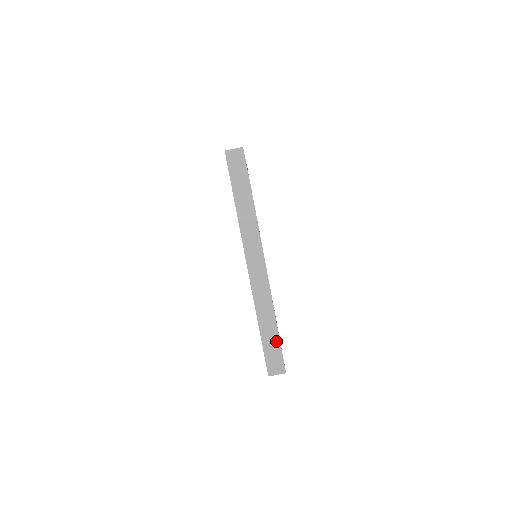
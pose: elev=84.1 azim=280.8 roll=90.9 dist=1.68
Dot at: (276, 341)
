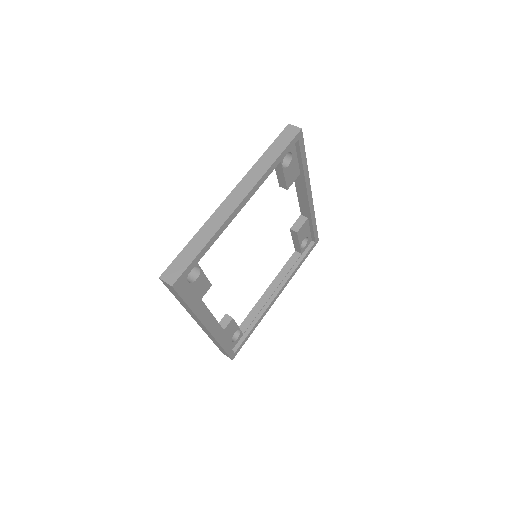
Dot at: (191, 258)
